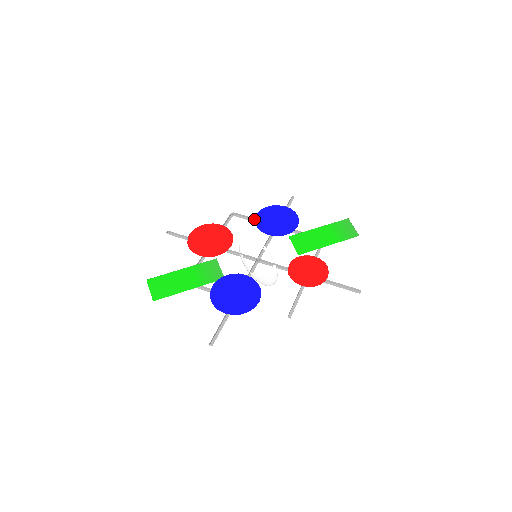
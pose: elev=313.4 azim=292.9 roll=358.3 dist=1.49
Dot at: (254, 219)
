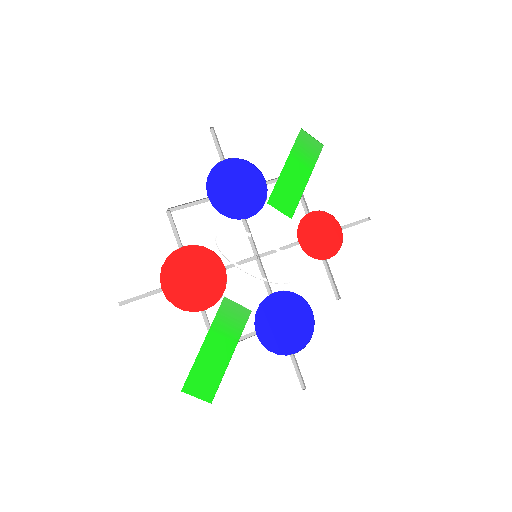
Dot at: (200, 200)
